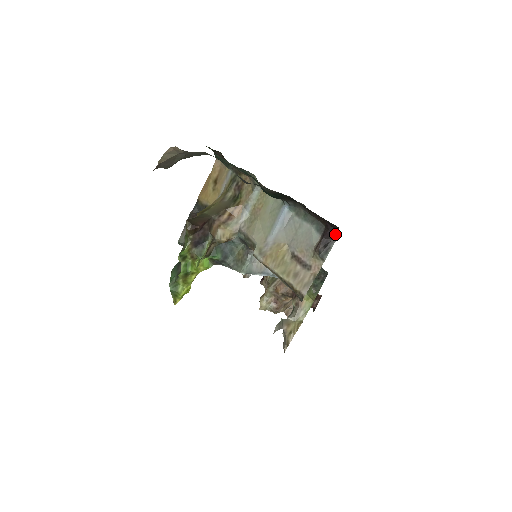
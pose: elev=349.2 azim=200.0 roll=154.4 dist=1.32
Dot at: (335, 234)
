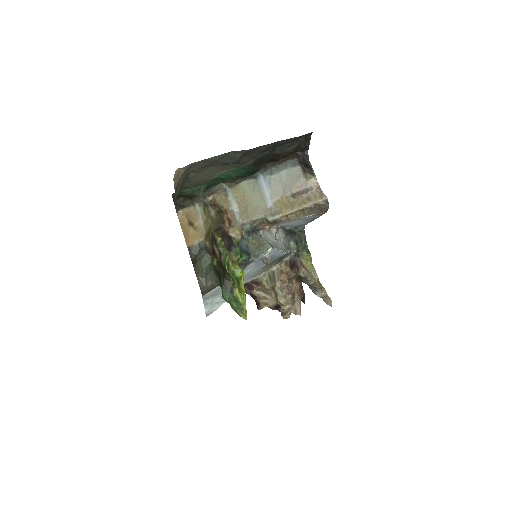
Dot at: (306, 156)
